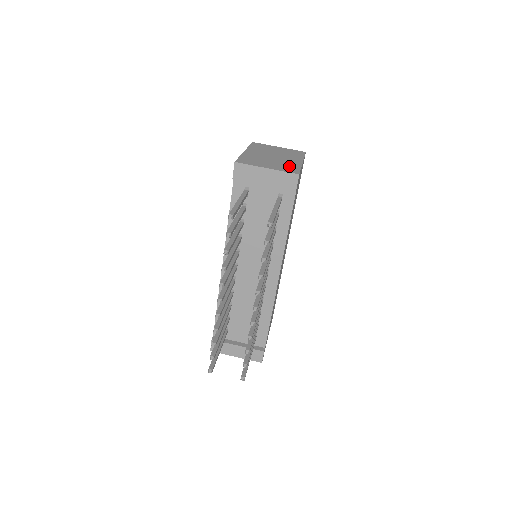
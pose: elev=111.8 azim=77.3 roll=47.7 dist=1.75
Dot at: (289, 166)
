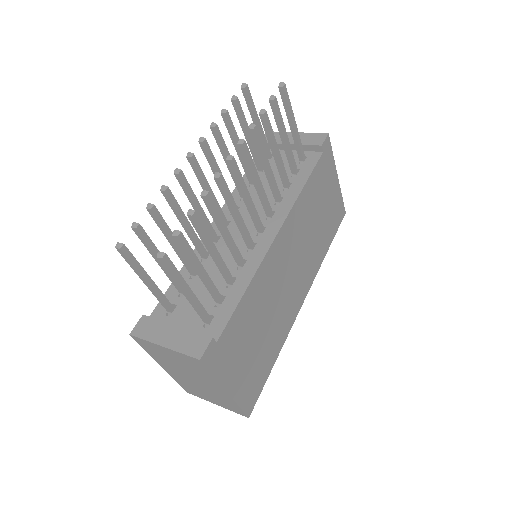
Dot at: occluded
